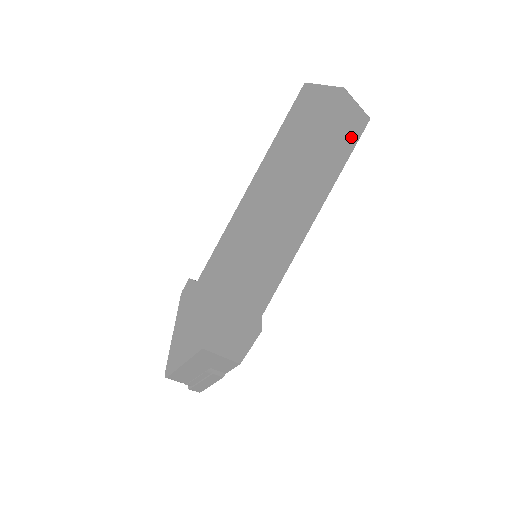
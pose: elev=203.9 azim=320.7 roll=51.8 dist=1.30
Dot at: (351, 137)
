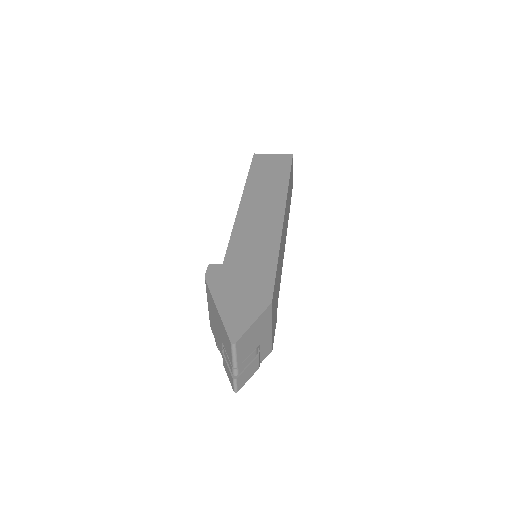
Dot at: (291, 191)
